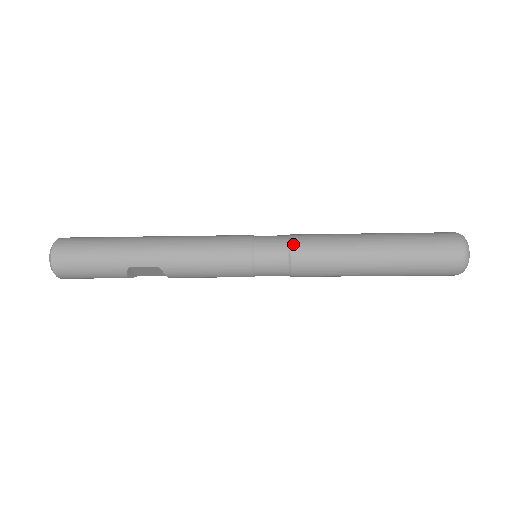
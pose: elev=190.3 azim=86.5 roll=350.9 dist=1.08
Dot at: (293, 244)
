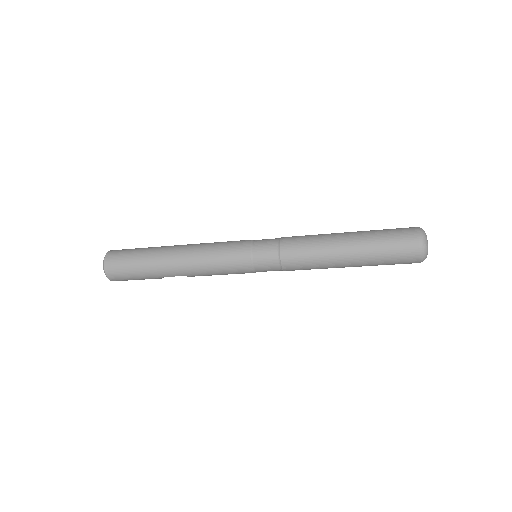
Dot at: (282, 257)
